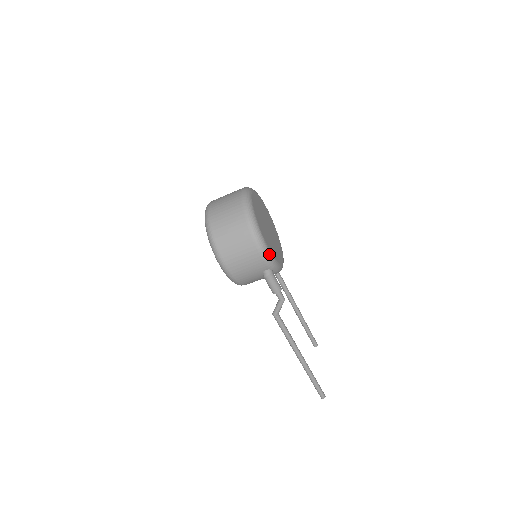
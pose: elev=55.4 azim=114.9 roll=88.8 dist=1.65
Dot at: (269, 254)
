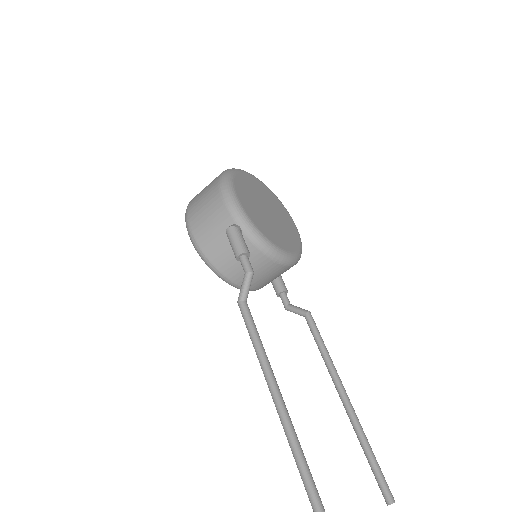
Dot at: (235, 201)
